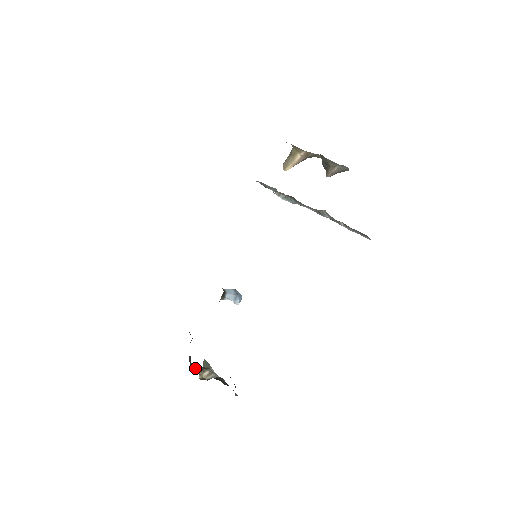
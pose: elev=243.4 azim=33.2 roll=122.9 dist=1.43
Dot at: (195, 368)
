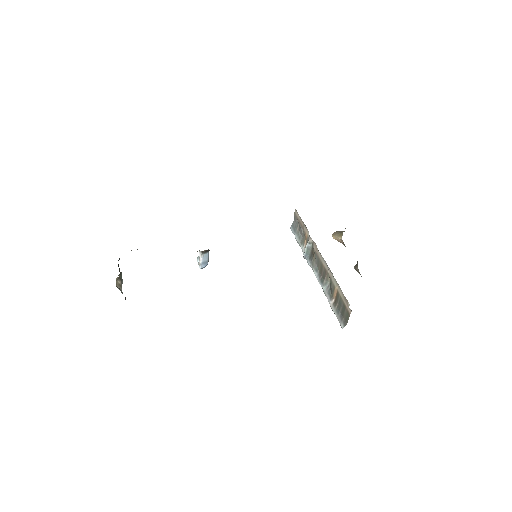
Dot at: (119, 269)
